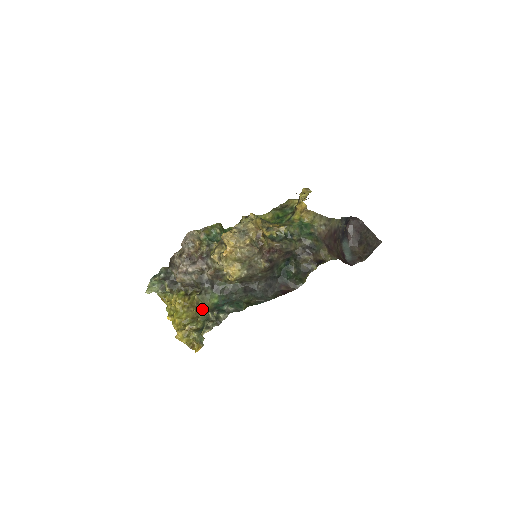
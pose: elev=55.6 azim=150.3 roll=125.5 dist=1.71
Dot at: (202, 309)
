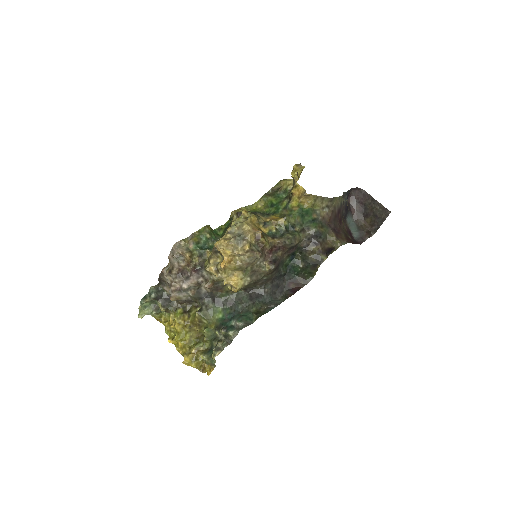
Dot at: (206, 327)
